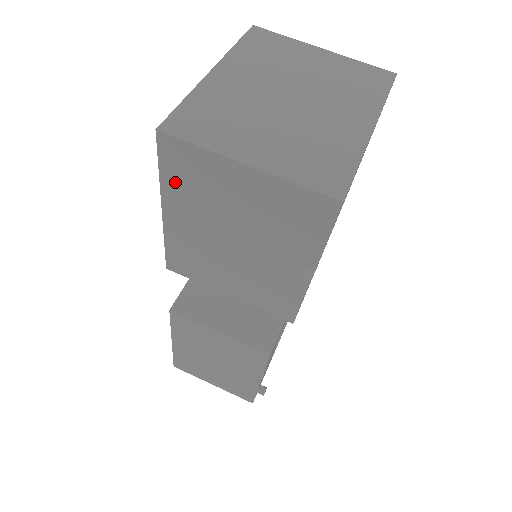
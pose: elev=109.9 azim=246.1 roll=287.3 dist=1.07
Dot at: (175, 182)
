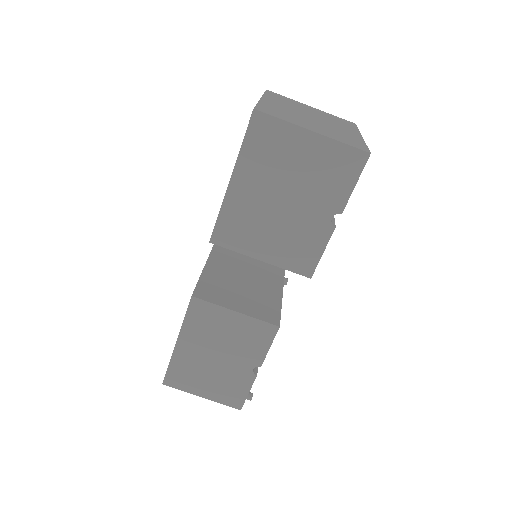
Dot at: (252, 151)
